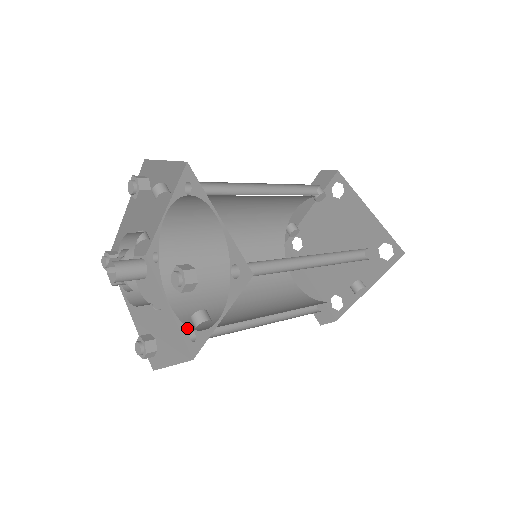
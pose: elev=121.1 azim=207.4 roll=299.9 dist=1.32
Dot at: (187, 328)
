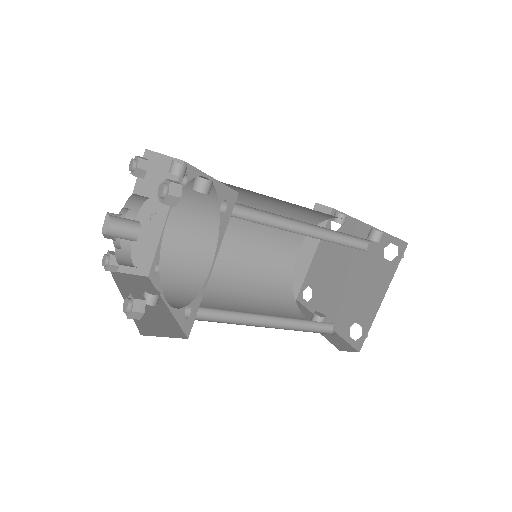
Dot at: (159, 259)
